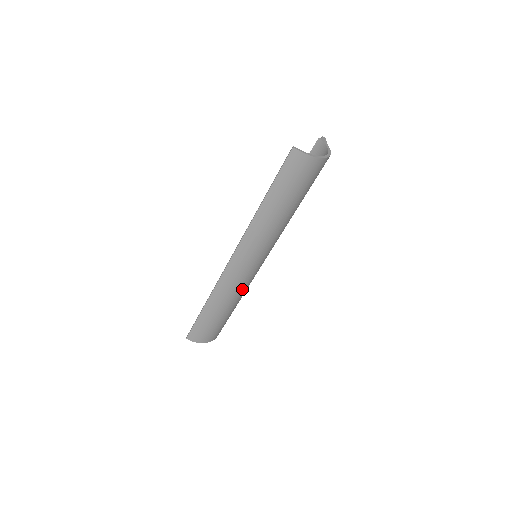
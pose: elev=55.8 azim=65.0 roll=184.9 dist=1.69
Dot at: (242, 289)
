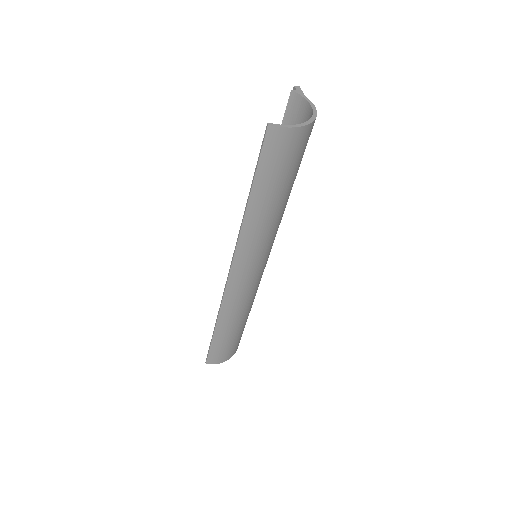
Dot at: (252, 297)
